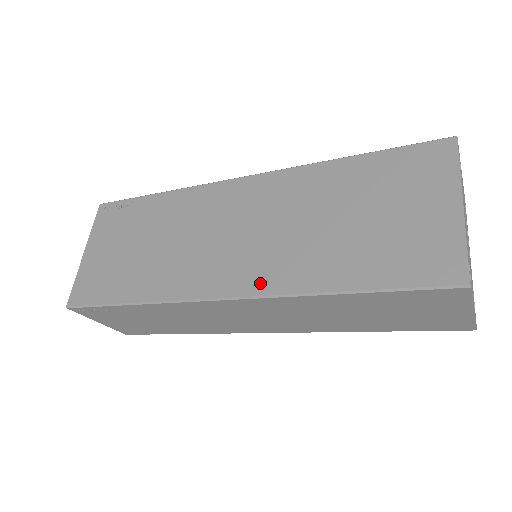
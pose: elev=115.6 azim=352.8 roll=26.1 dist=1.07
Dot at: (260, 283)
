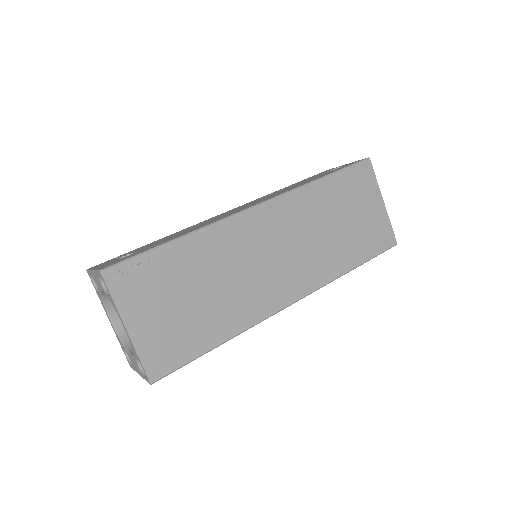
Dot at: (311, 283)
